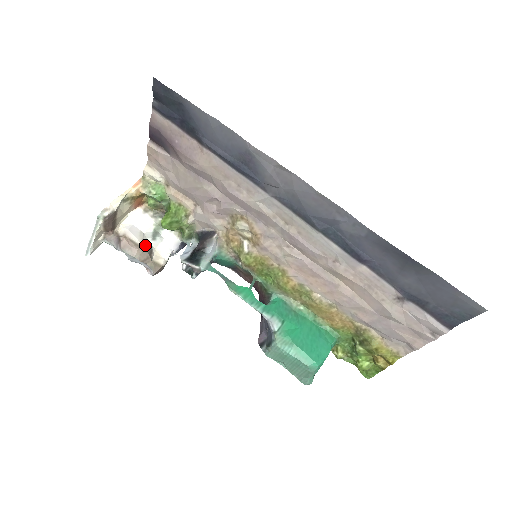
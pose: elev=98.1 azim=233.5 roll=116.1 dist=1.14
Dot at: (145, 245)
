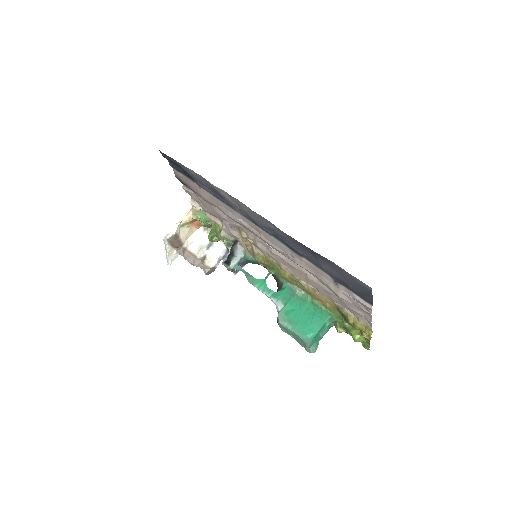
Dot at: (199, 254)
